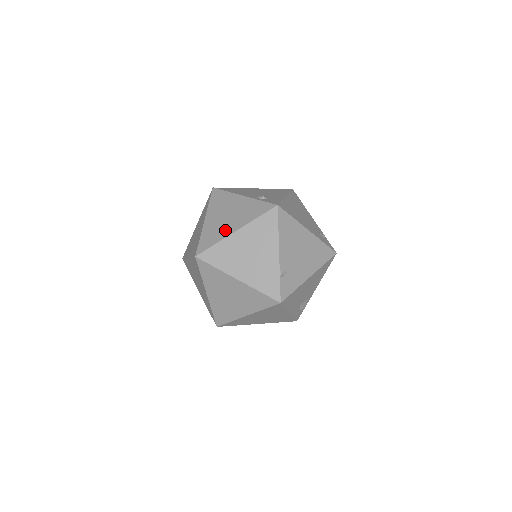
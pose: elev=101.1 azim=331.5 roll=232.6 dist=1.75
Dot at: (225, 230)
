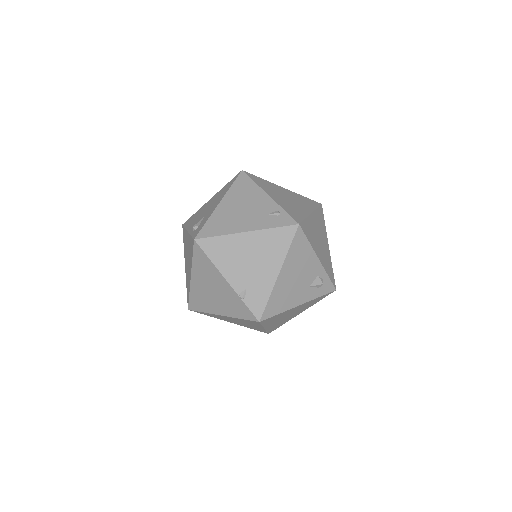
Dot at: (189, 277)
